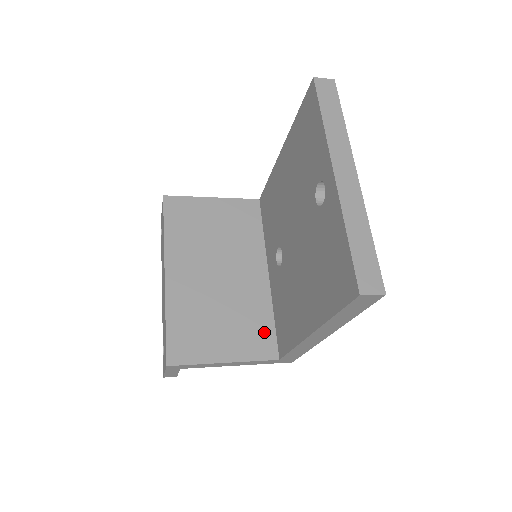
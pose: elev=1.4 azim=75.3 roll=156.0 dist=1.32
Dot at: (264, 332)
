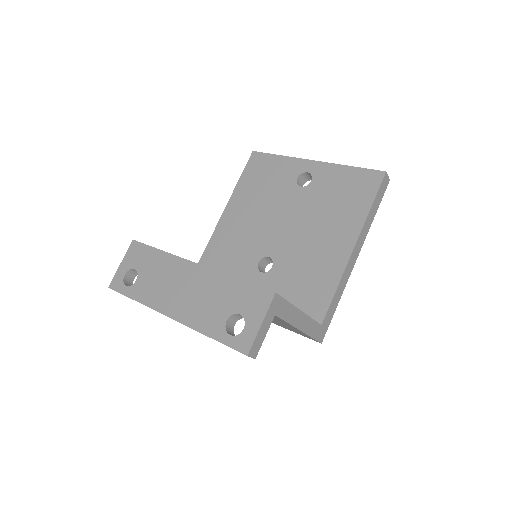
Dot at: occluded
